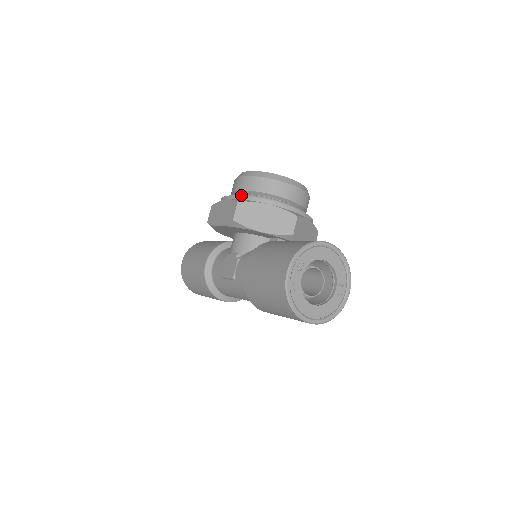
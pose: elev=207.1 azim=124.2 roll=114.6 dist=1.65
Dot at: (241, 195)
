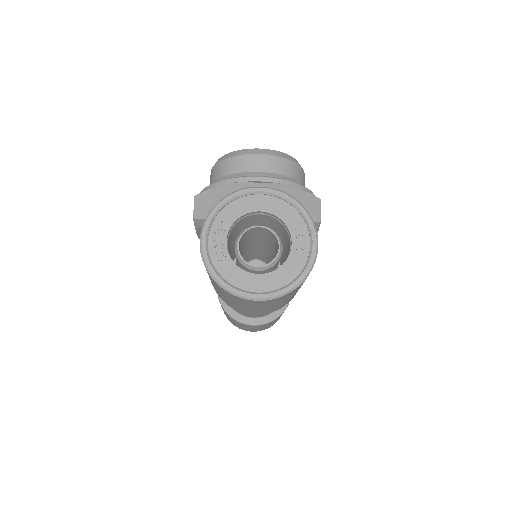
Dot at: occluded
